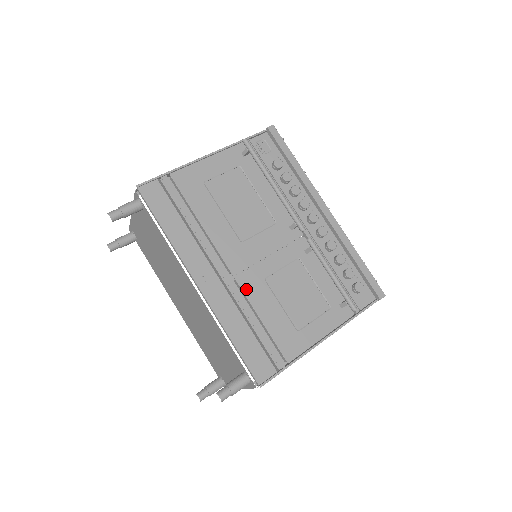
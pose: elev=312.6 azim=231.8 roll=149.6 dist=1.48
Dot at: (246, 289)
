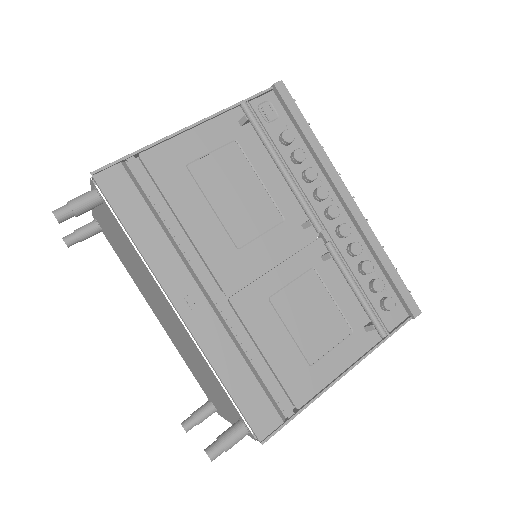
Dot at: (244, 314)
